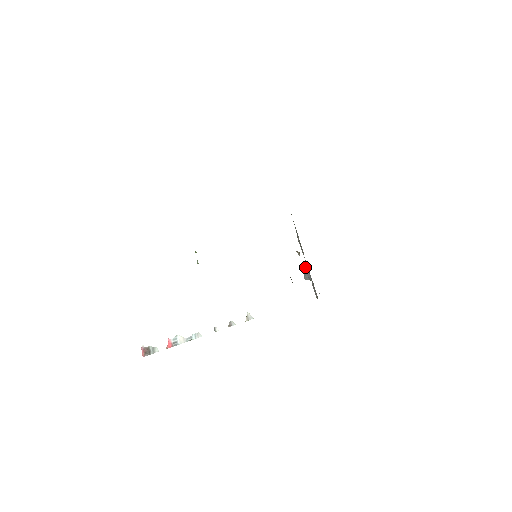
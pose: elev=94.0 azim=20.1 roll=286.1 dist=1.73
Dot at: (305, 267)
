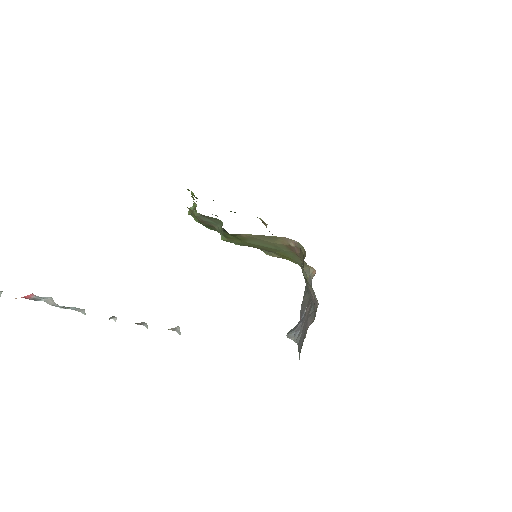
Dot at: (296, 325)
